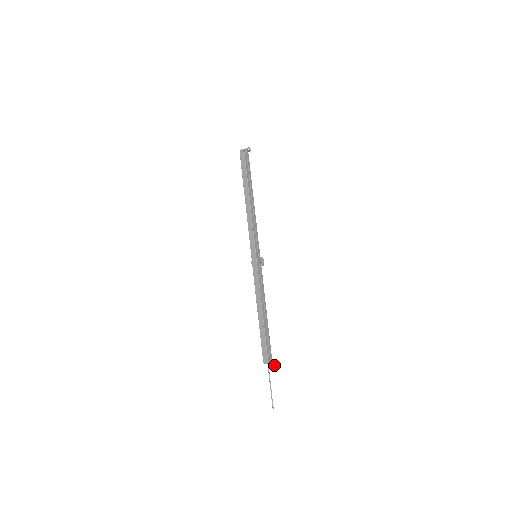
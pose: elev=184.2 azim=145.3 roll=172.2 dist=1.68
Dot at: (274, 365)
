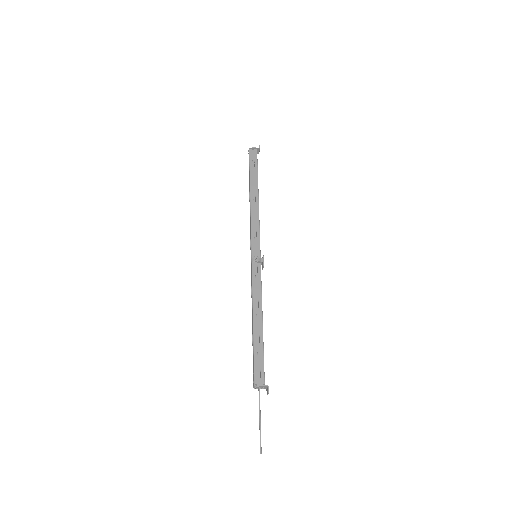
Dot at: (268, 391)
